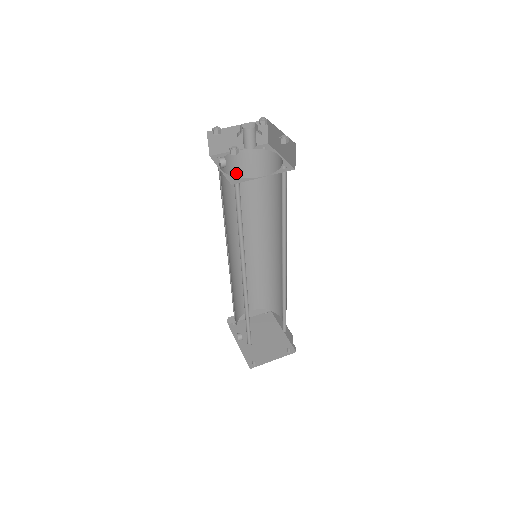
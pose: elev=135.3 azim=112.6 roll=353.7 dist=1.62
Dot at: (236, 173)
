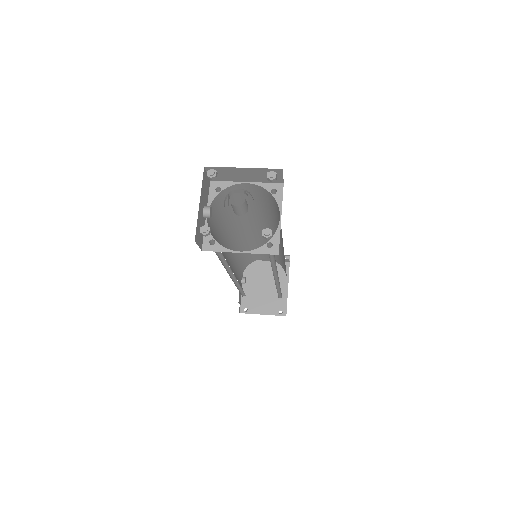
Dot at: (243, 195)
